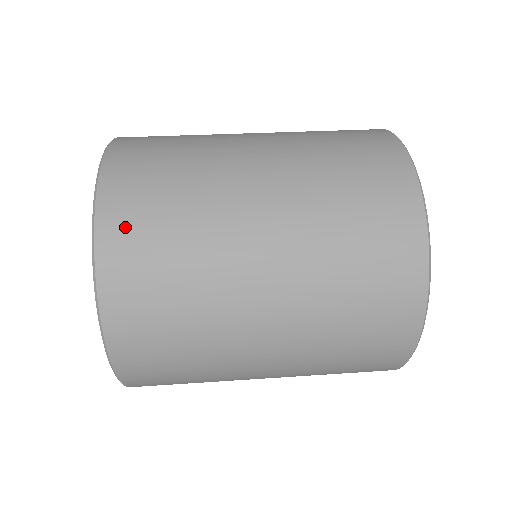
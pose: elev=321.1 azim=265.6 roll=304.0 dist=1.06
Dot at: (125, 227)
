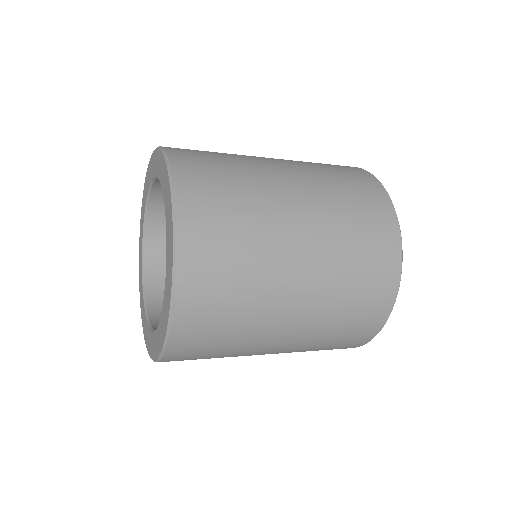
Dot at: (193, 169)
